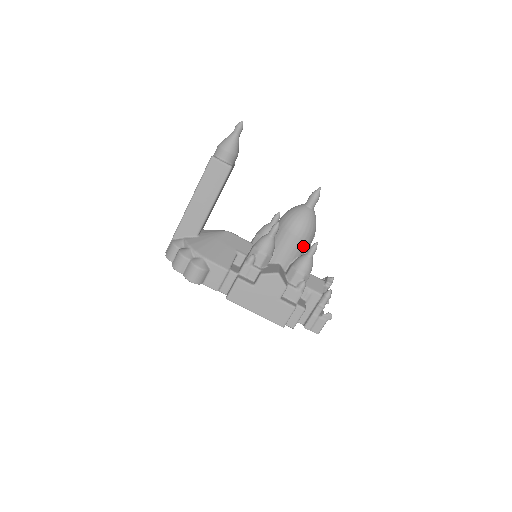
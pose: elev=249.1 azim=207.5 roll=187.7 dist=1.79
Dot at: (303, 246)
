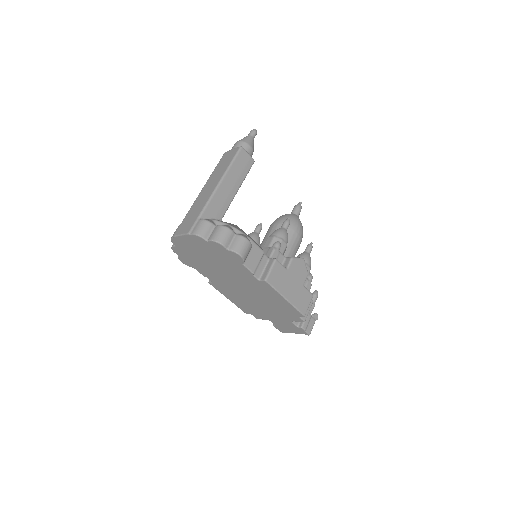
Dot at: occluded
